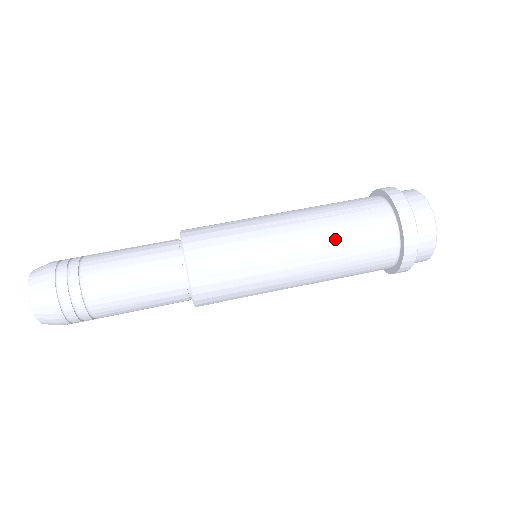
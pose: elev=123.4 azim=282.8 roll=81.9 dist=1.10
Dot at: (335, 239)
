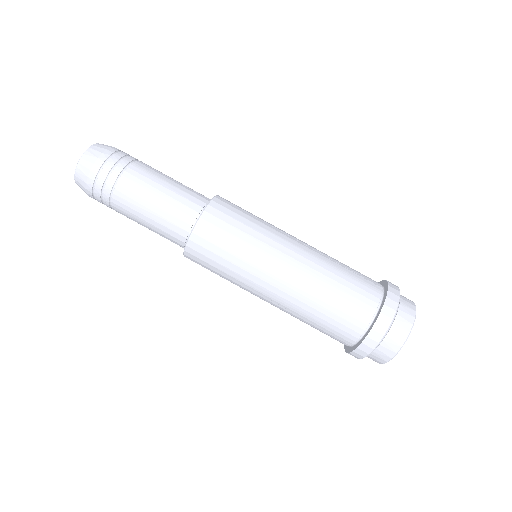
Dot at: (326, 274)
